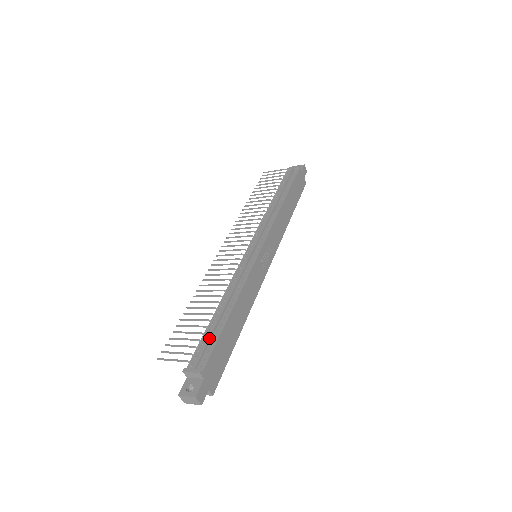
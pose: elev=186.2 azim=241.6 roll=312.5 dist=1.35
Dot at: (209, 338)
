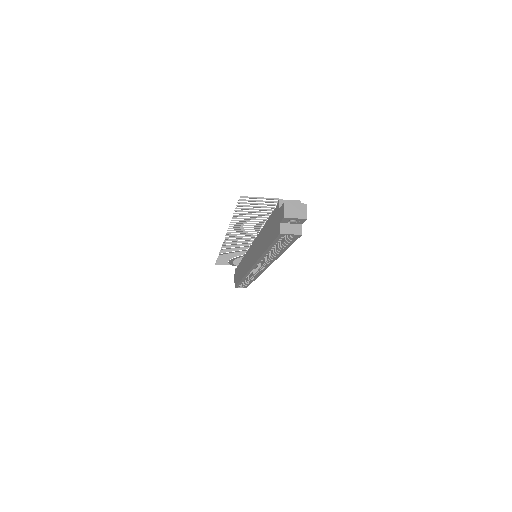
Dot at: occluded
